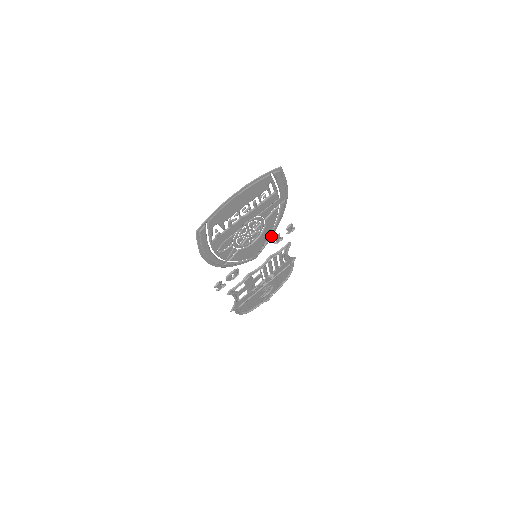
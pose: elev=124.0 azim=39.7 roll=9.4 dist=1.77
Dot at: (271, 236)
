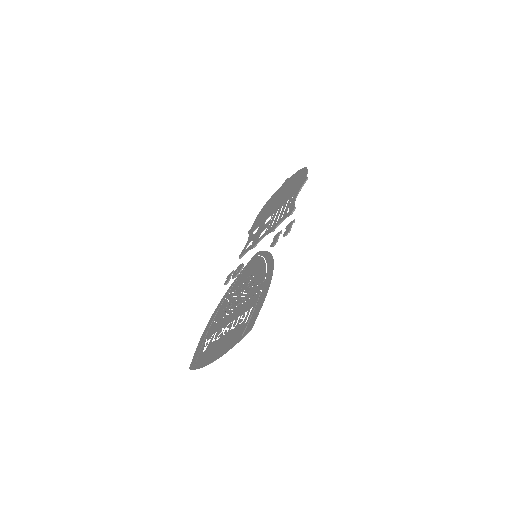
Dot at: (266, 254)
